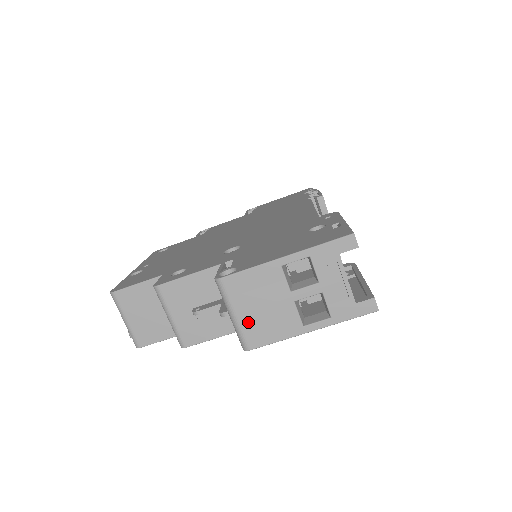
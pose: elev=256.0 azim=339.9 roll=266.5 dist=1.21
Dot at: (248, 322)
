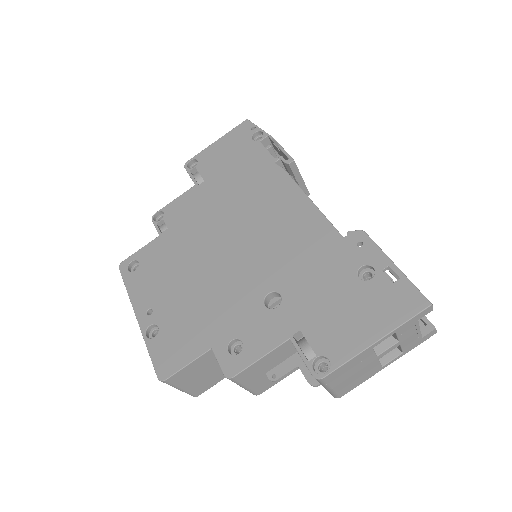
Dot at: (342, 386)
